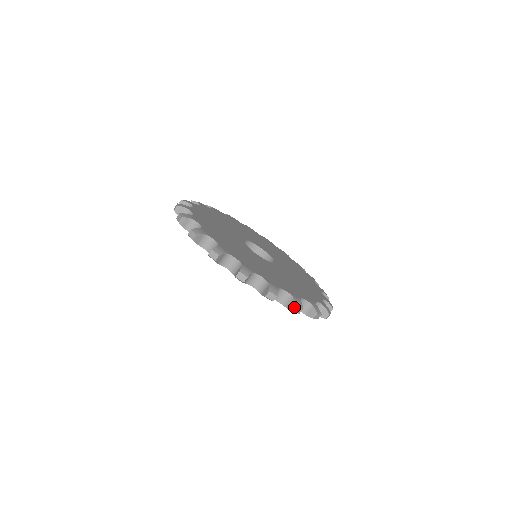
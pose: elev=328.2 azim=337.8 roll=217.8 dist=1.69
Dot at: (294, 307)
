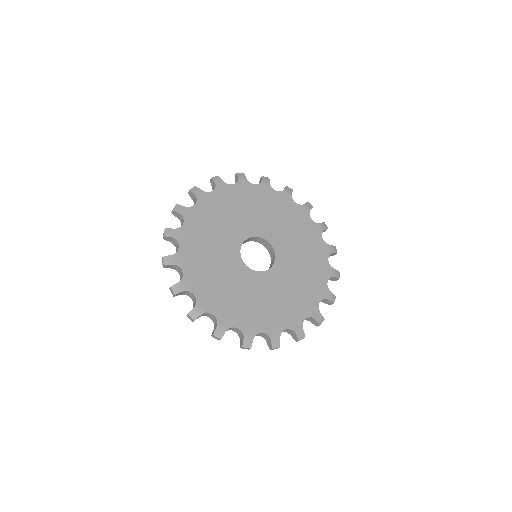
Dot at: (212, 334)
